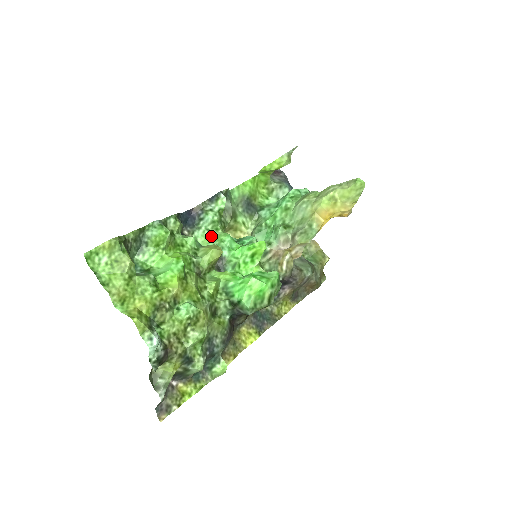
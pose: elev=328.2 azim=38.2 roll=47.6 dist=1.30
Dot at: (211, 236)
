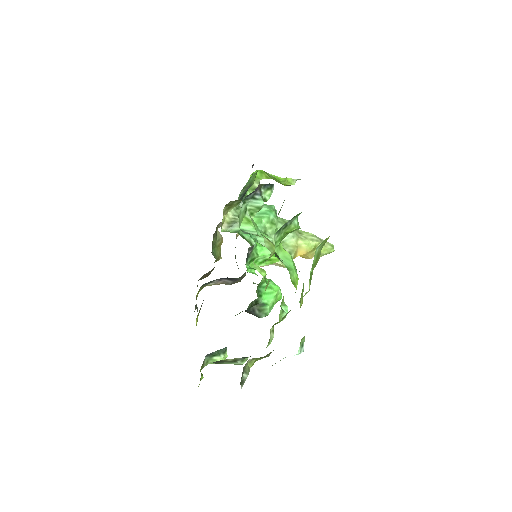
Dot at: (247, 217)
